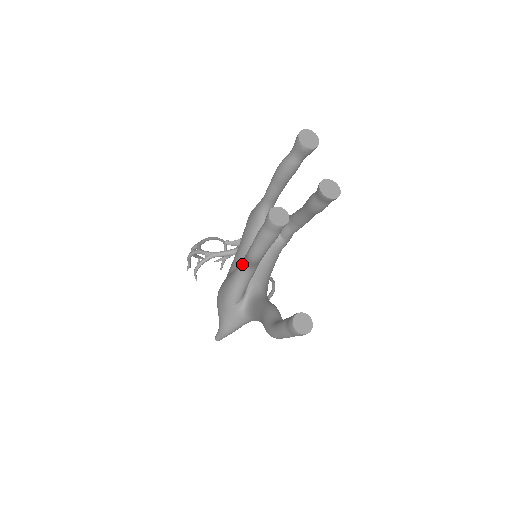
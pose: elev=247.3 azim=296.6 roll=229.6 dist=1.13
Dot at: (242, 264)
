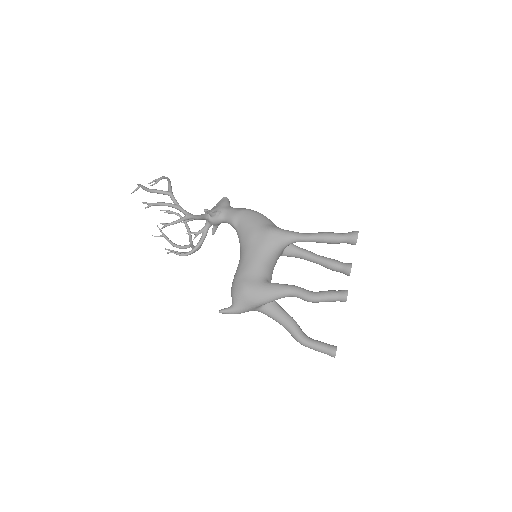
Dot at: (291, 293)
